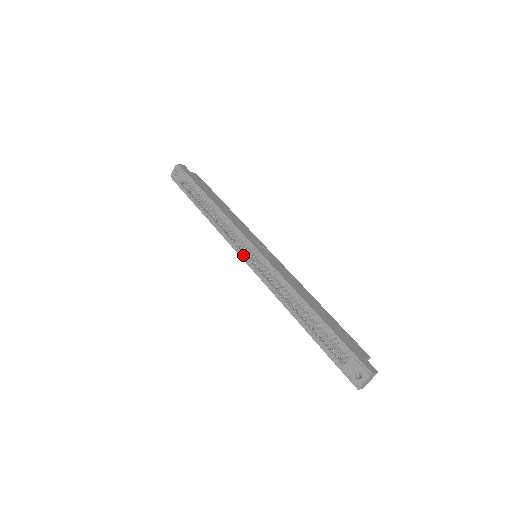
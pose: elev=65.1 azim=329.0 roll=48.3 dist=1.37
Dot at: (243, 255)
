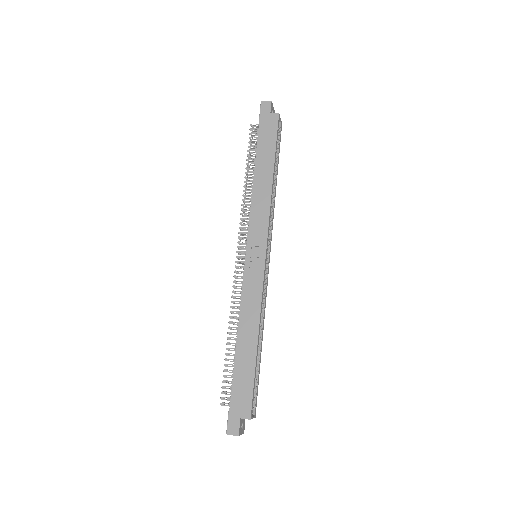
Dot at: (240, 254)
